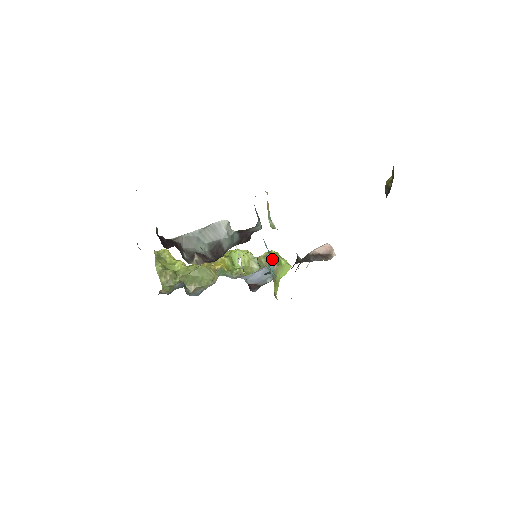
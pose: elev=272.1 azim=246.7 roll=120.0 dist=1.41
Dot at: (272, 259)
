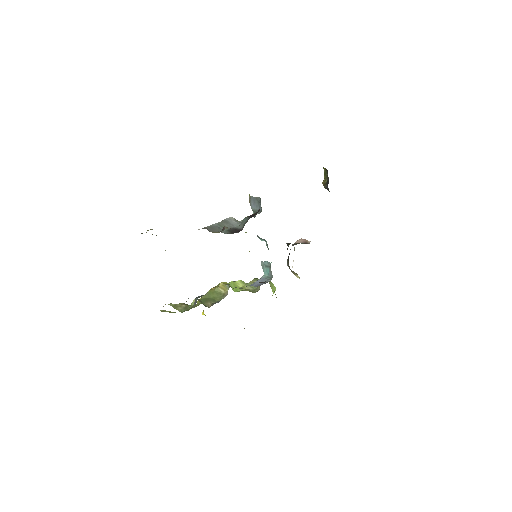
Dot at: occluded
